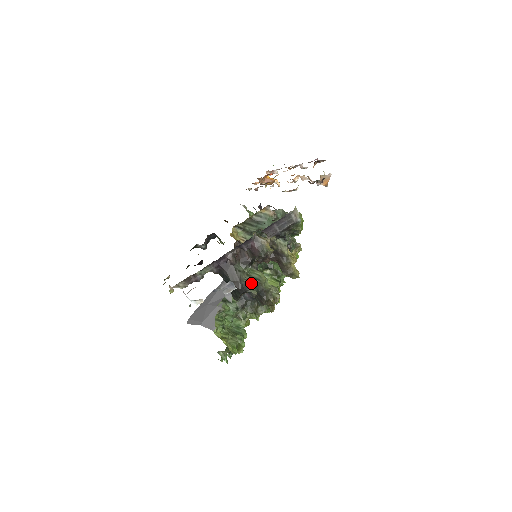
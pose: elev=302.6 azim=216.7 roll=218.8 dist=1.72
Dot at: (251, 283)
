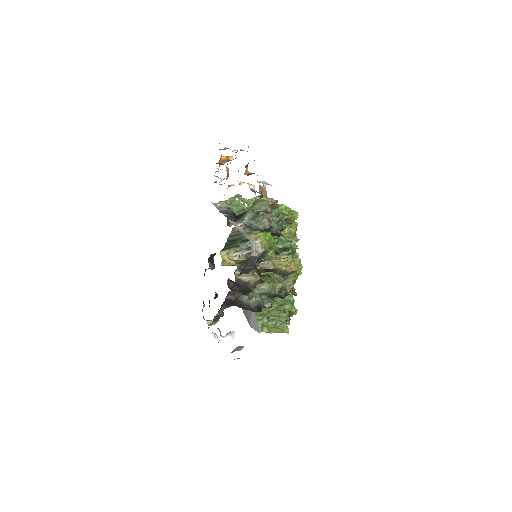
Dot at: (261, 303)
